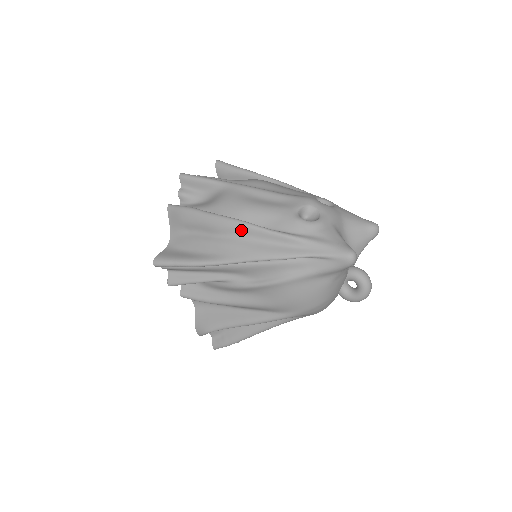
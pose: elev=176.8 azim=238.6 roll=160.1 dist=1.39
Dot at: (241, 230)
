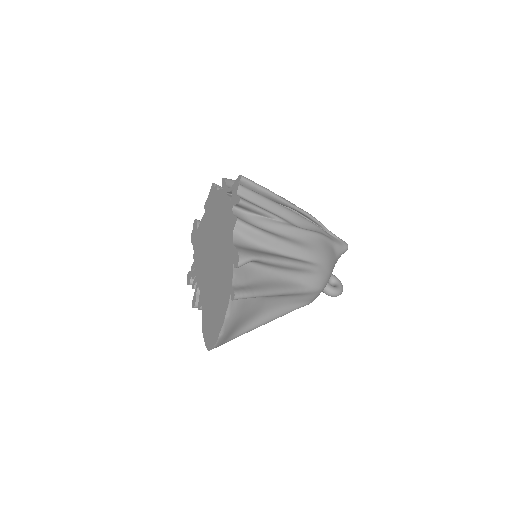
Dot at: occluded
